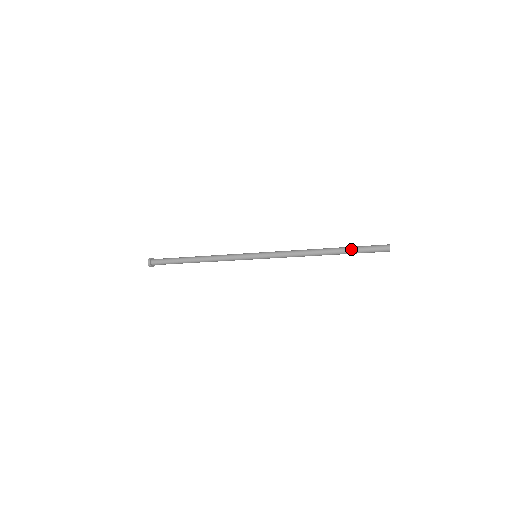
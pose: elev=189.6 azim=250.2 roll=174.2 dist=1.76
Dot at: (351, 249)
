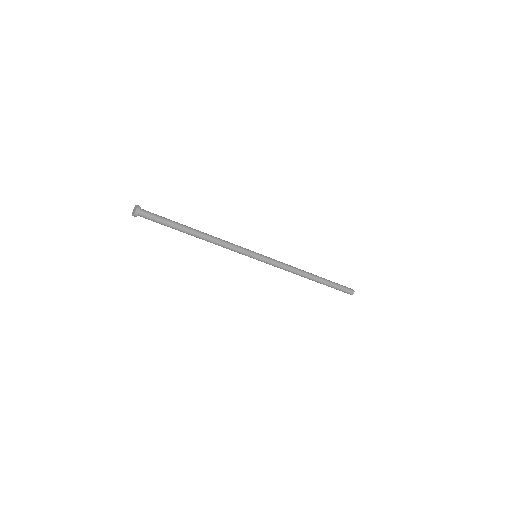
Dot at: occluded
